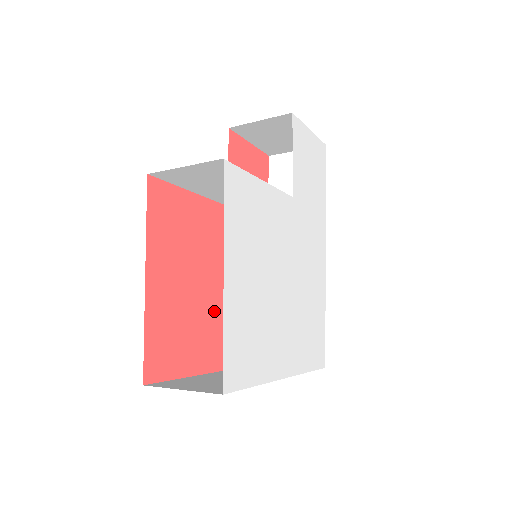
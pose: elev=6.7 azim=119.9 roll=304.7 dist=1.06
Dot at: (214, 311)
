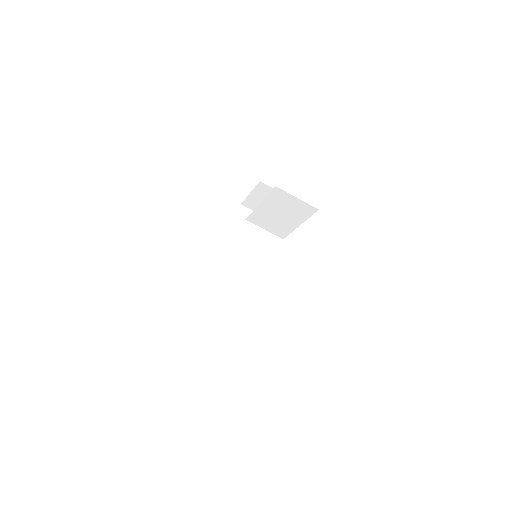
Dot at: occluded
